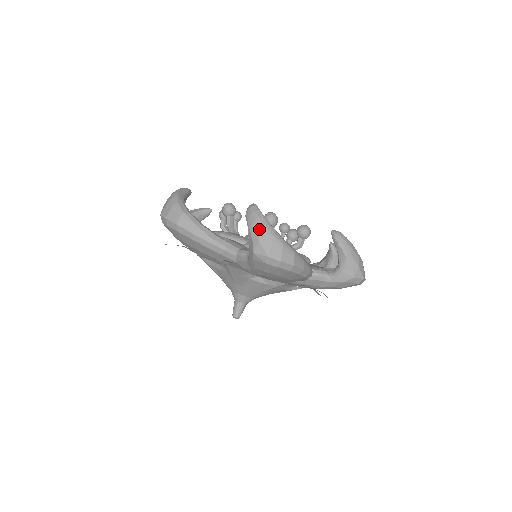
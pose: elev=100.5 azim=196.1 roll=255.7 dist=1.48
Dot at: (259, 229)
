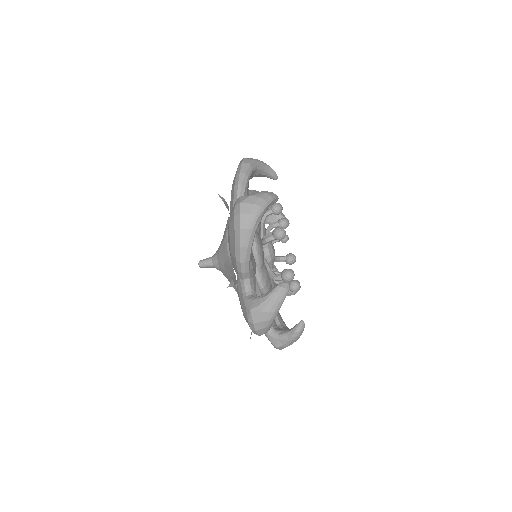
Dot at: (270, 307)
